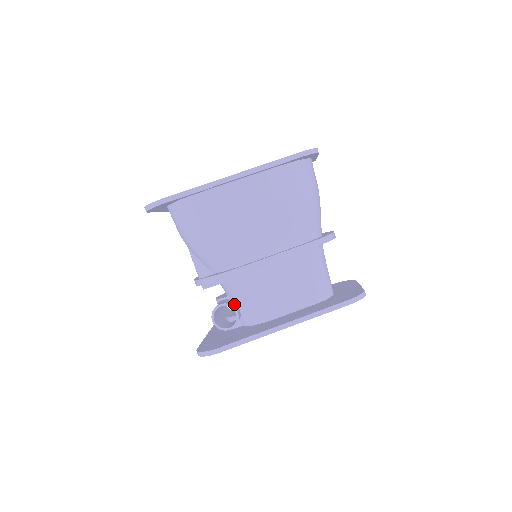
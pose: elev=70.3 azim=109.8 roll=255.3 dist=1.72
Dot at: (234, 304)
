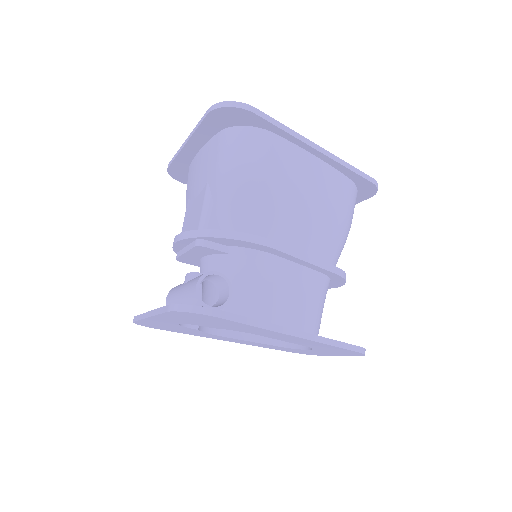
Dot at: occluded
